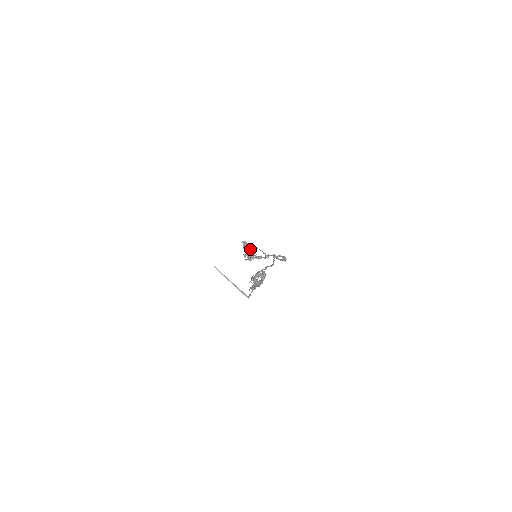
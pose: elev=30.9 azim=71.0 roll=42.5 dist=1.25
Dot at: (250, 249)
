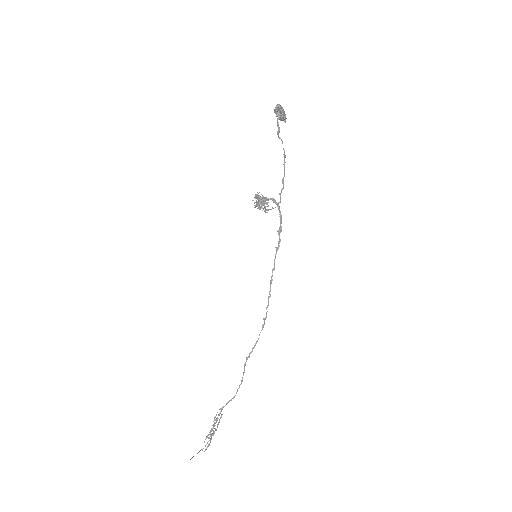
Dot at: (282, 119)
